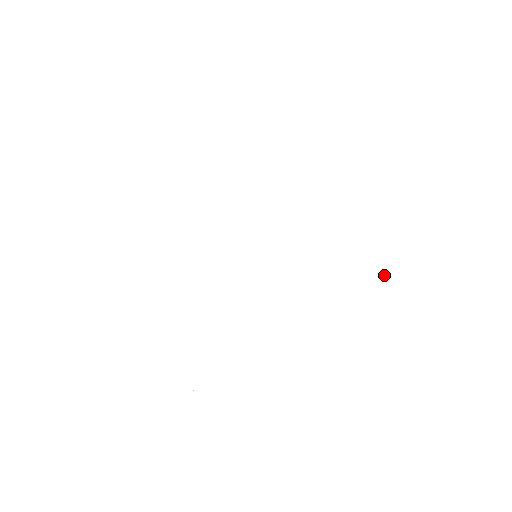
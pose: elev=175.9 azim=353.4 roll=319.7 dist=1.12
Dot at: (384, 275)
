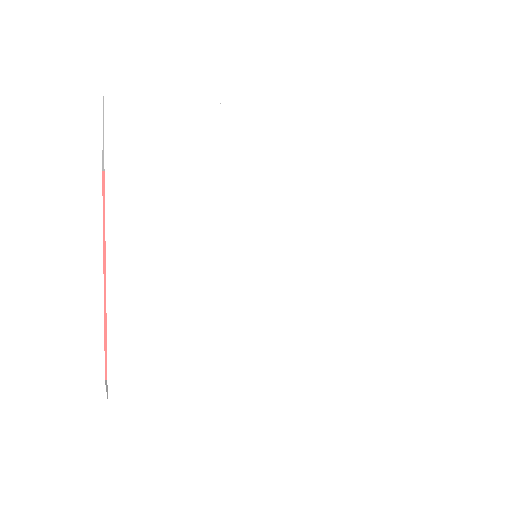
Dot at: (375, 165)
